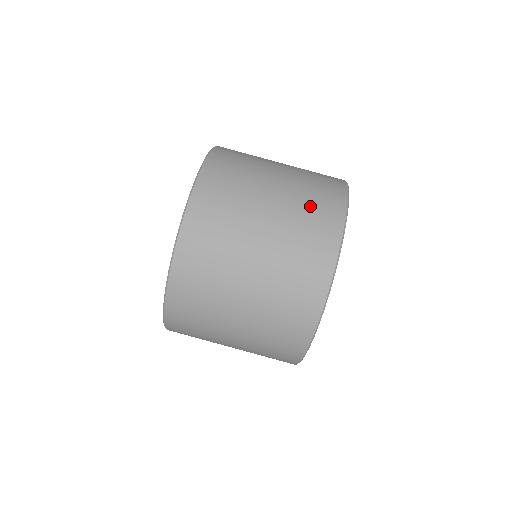
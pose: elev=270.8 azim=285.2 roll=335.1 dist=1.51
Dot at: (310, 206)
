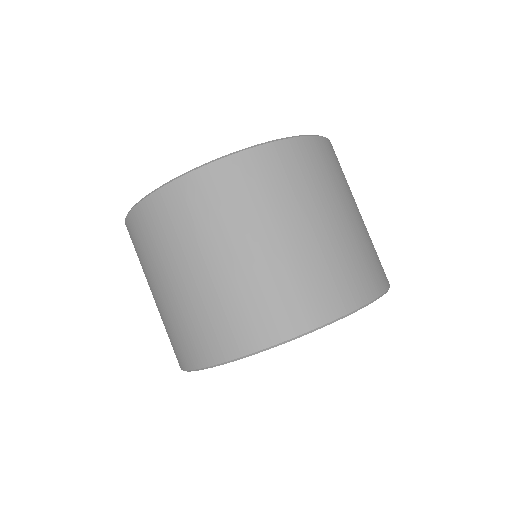
Dot at: (374, 251)
